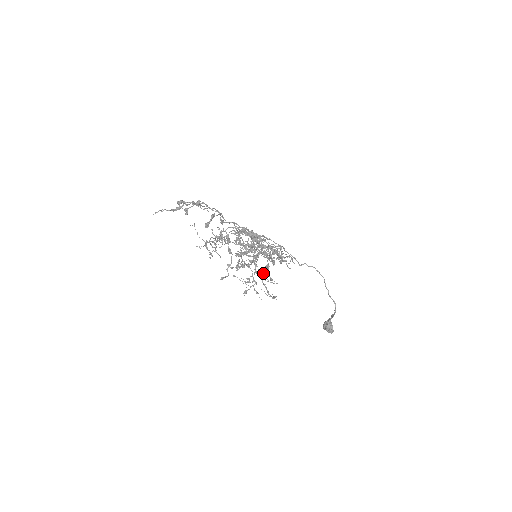
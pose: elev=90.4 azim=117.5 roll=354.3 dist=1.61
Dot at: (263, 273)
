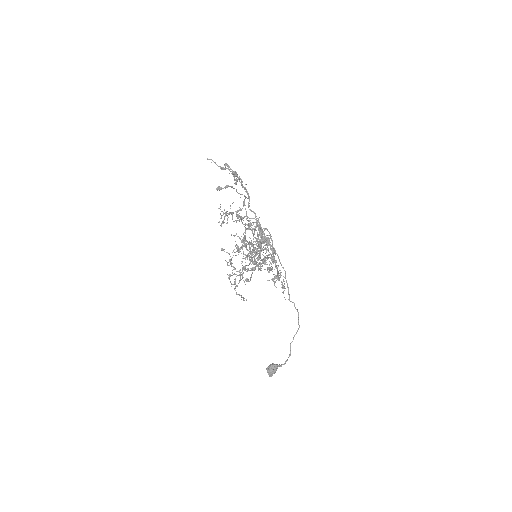
Dot at: occluded
